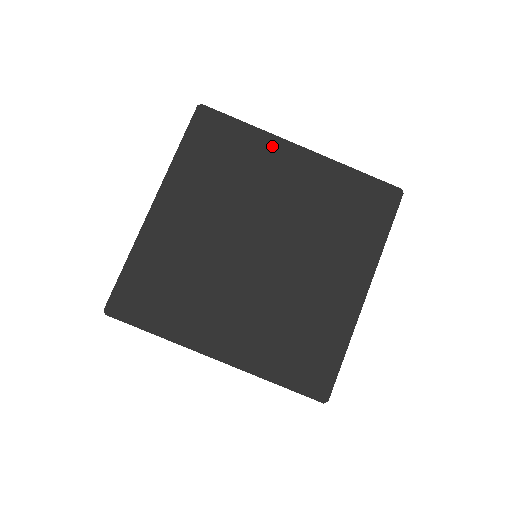
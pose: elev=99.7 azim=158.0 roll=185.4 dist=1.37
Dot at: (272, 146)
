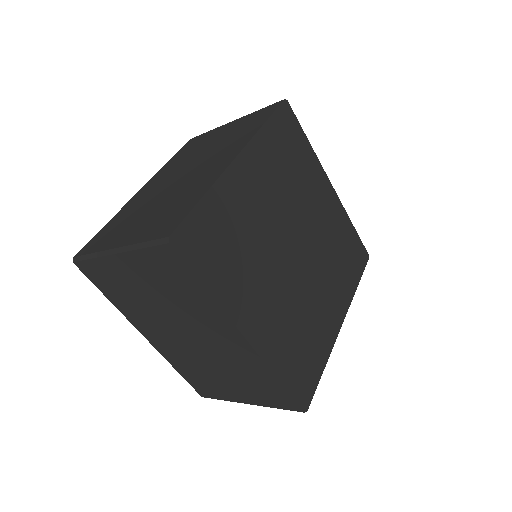
Dot at: (229, 186)
